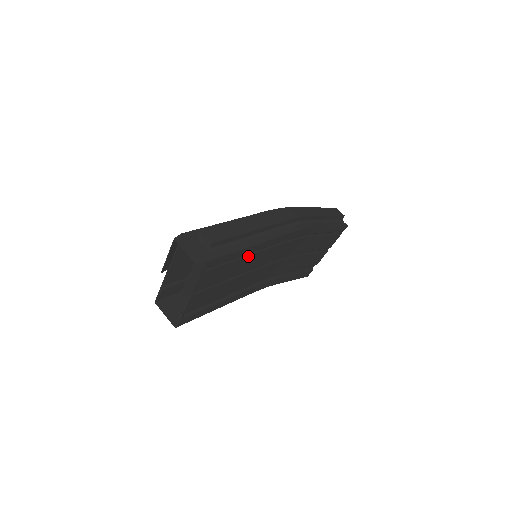
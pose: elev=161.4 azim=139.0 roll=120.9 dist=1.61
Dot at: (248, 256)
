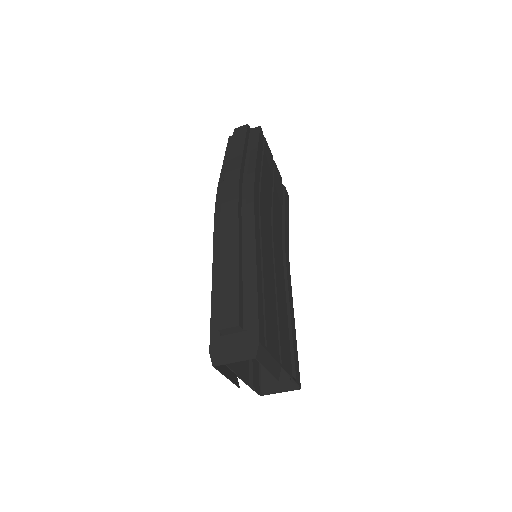
Dot at: (263, 277)
